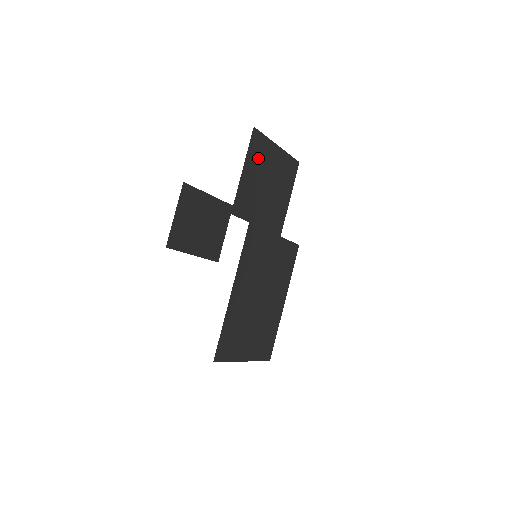
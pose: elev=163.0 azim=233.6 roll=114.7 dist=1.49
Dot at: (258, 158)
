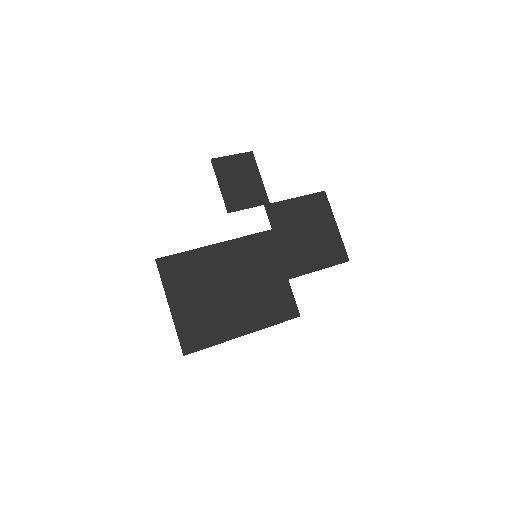
Dot at: (313, 209)
